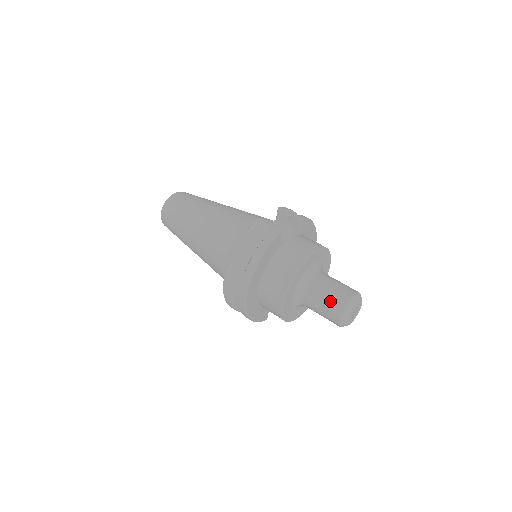
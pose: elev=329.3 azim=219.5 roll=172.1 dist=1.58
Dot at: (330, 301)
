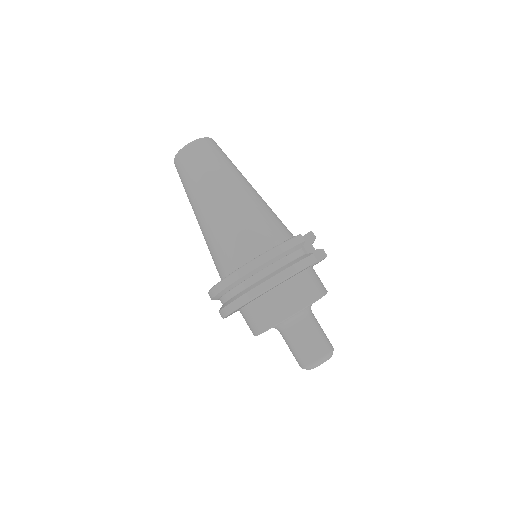
Dot at: (313, 344)
